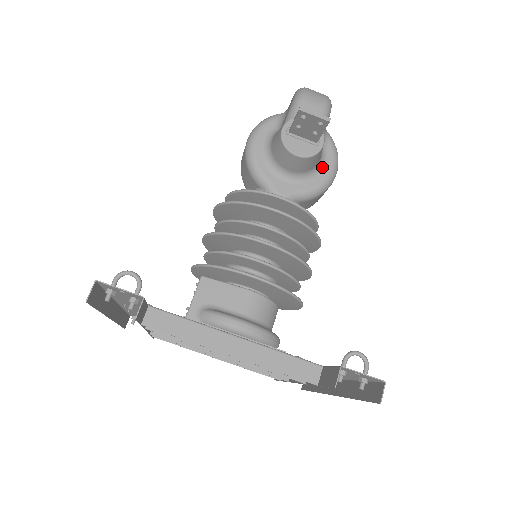
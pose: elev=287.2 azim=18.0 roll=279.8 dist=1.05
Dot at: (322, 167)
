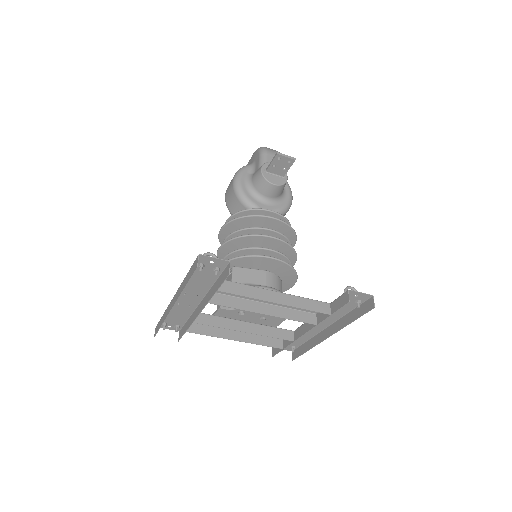
Dot at: (284, 194)
